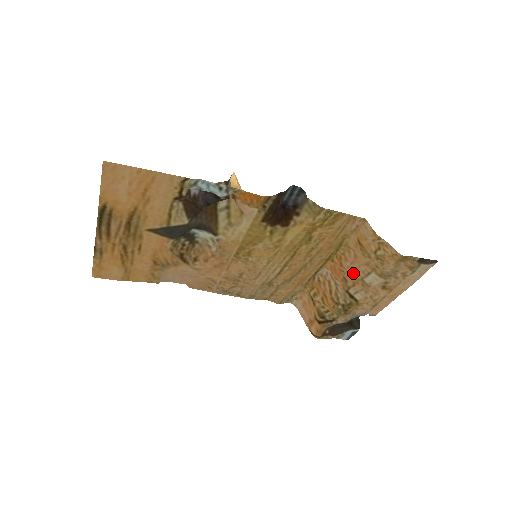
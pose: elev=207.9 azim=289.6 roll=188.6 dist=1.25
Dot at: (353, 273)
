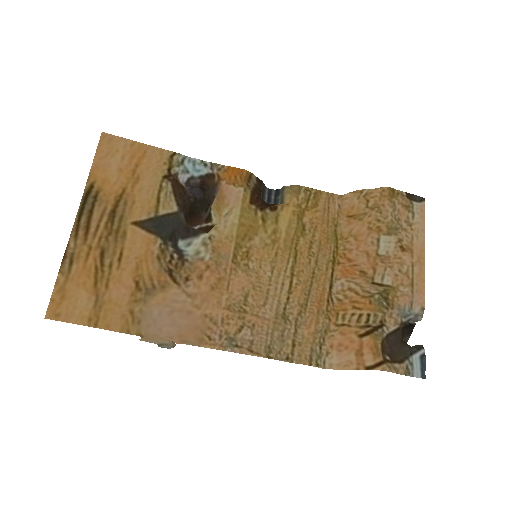
Dot at: (365, 257)
